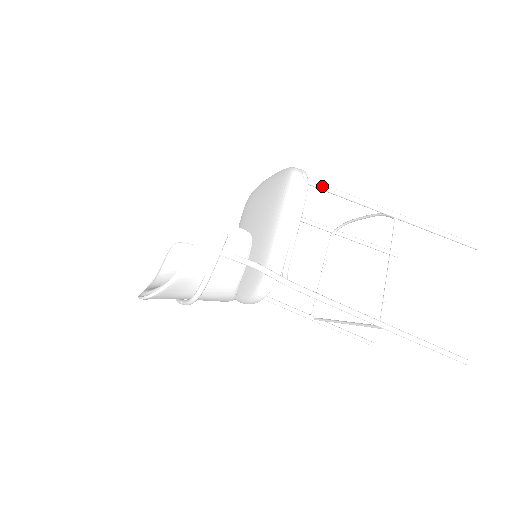
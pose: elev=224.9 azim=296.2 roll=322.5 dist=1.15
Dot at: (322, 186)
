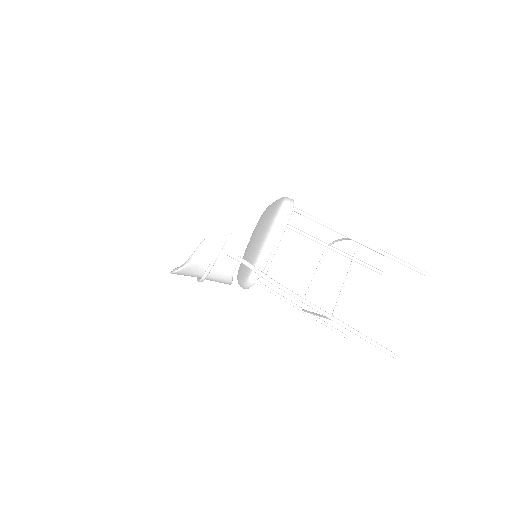
Dot at: (304, 214)
